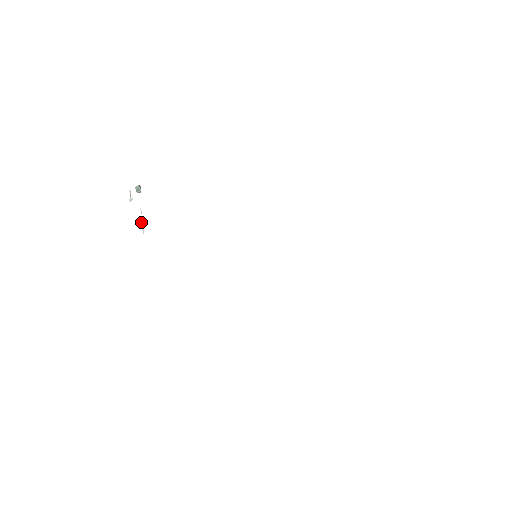
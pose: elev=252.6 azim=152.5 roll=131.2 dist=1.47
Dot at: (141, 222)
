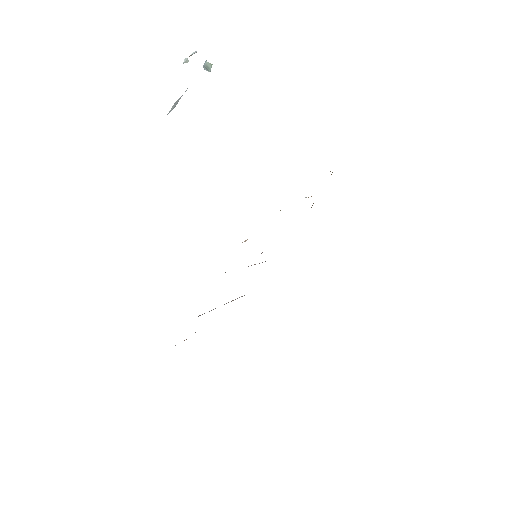
Dot at: (177, 101)
